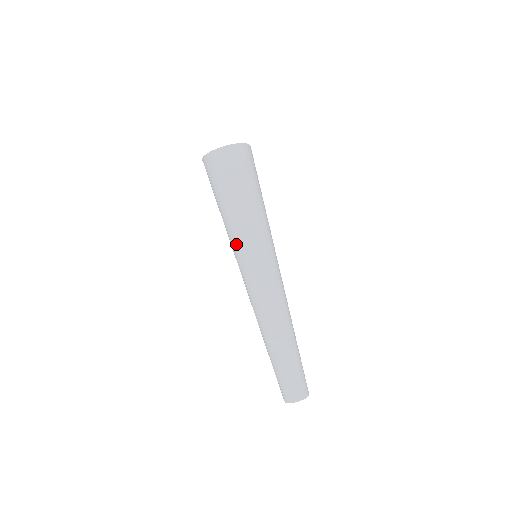
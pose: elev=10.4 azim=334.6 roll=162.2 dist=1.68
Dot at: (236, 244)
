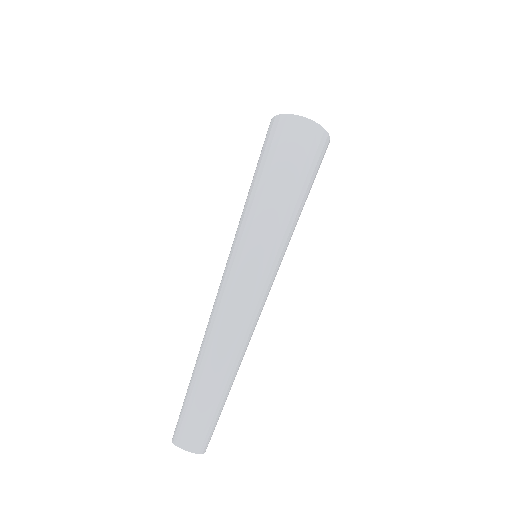
Dot at: (257, 229)
